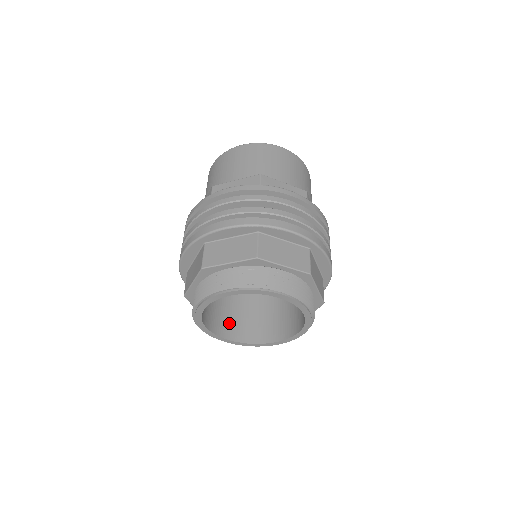
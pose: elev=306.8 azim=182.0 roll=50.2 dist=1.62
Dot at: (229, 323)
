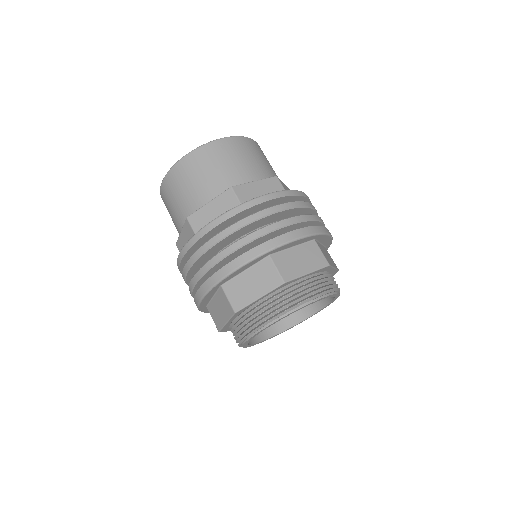
Dot at: occluded
